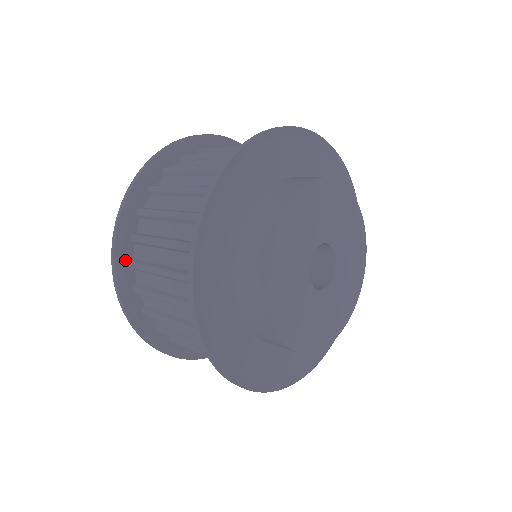
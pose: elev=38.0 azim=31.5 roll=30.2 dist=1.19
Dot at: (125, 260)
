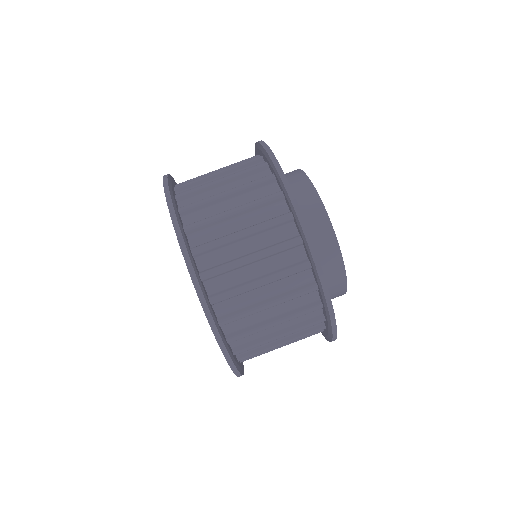
Dot at: (181, 223)
